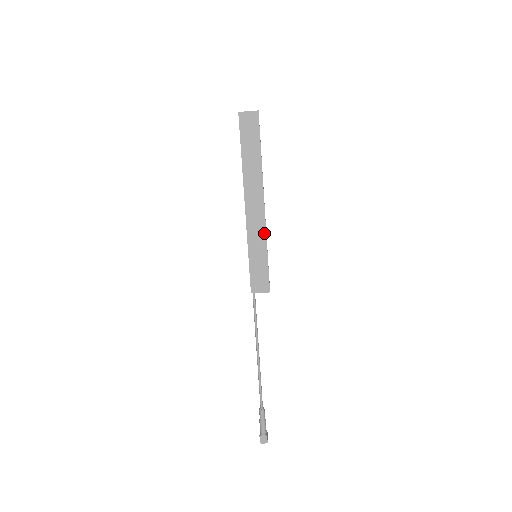
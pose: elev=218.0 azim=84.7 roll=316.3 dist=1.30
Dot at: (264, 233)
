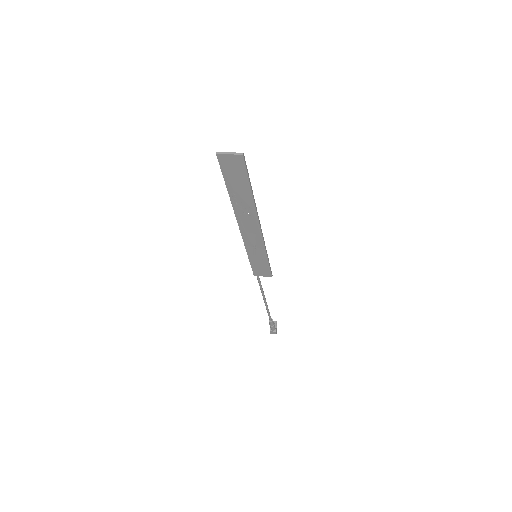
Dot at: (262, 246)
